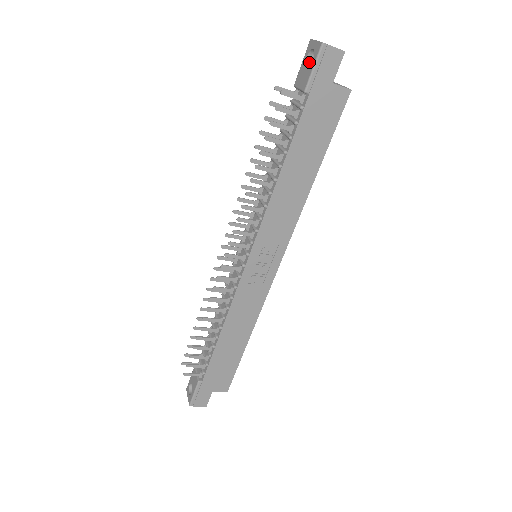
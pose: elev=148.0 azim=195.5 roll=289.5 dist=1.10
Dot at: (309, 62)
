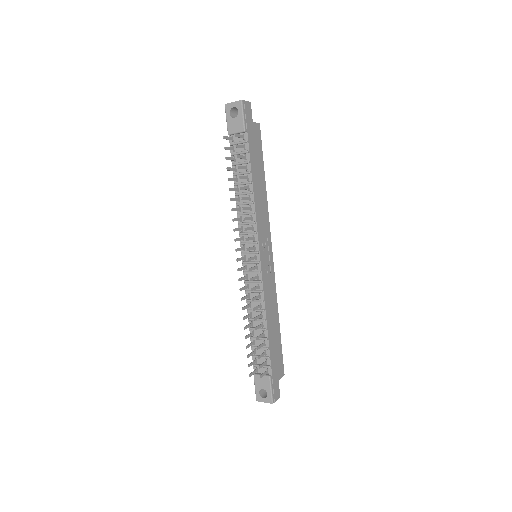
Dot at: (232, 117)
